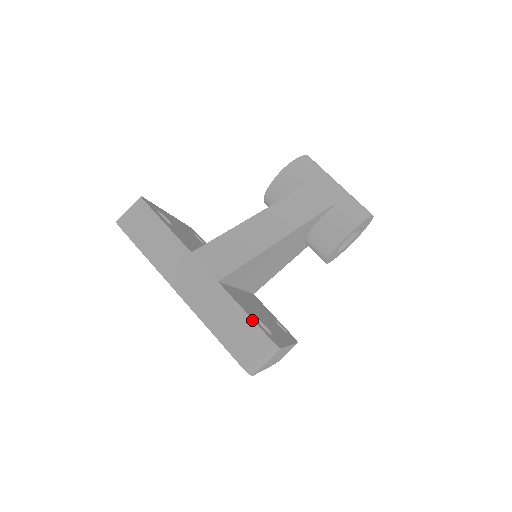
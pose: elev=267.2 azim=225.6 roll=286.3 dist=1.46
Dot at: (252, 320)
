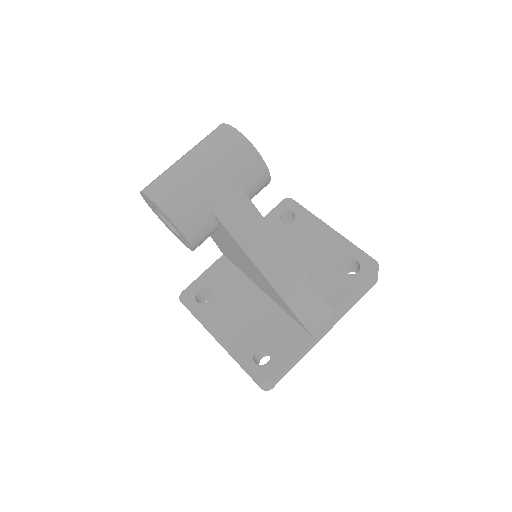
Dot at: (363, 285)
